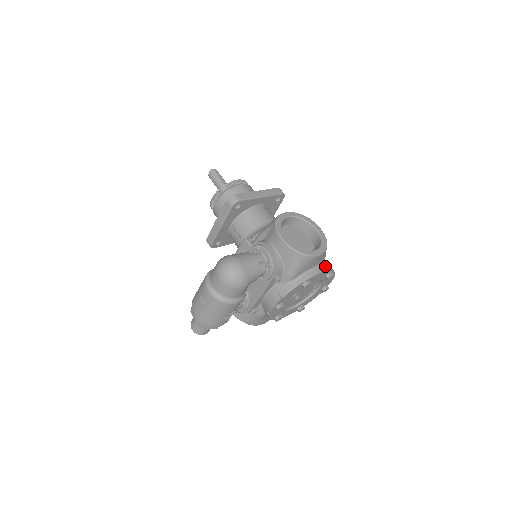
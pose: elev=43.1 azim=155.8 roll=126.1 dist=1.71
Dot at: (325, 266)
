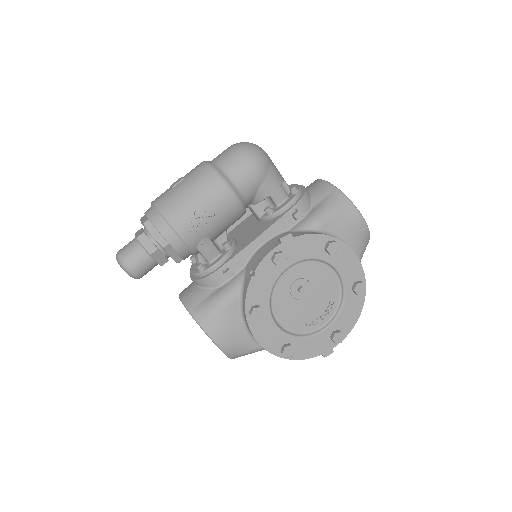
Dot at: occluded
